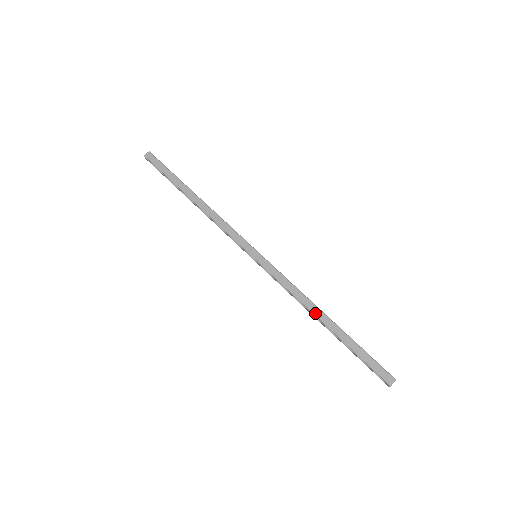
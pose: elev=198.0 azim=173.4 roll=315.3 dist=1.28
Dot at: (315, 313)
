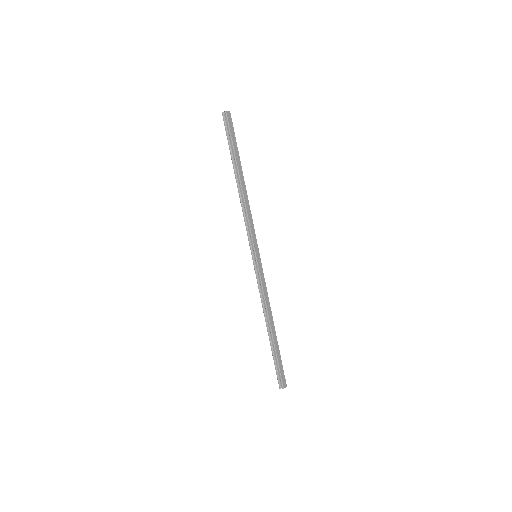
Dot at: (271, 320)
